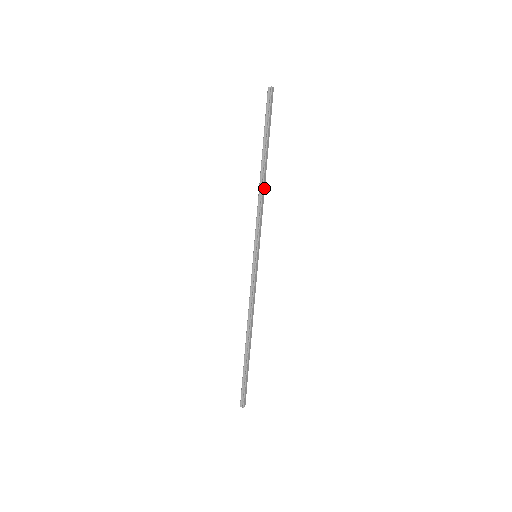
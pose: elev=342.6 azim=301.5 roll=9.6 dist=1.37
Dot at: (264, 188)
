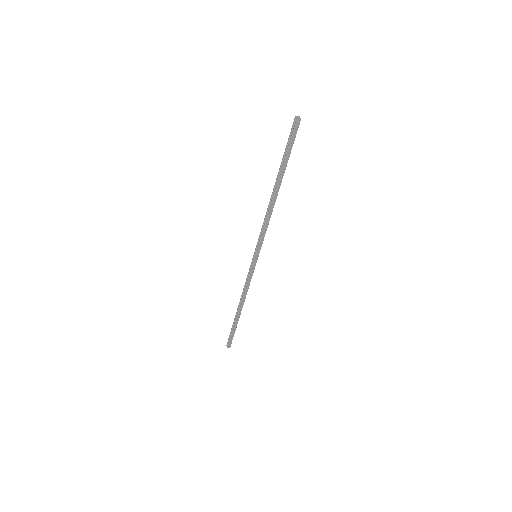
Dot at: (273, 207)
